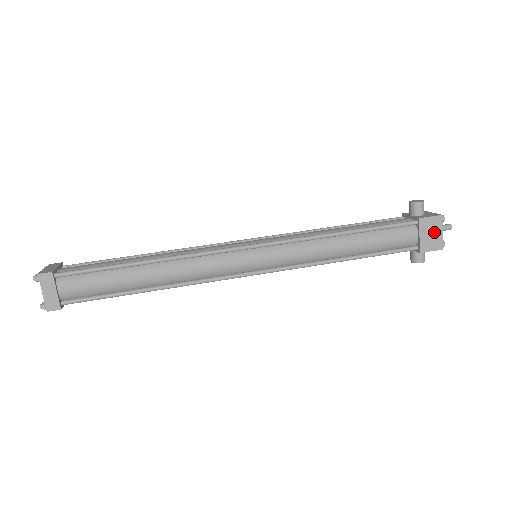
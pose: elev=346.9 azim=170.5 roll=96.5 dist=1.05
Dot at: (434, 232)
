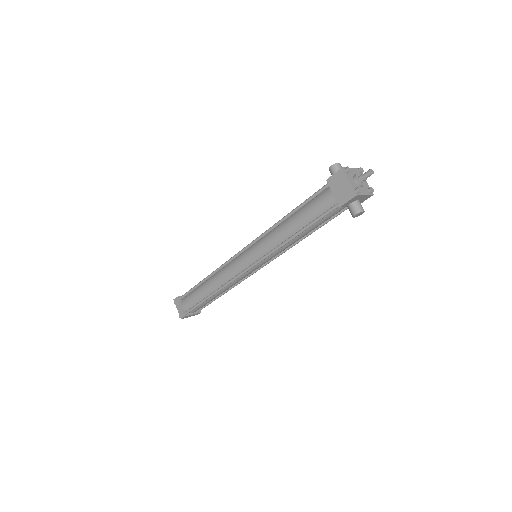
Dot at: (343, 185)
